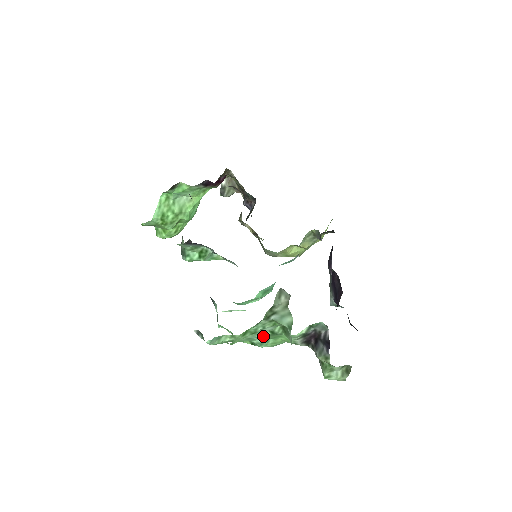
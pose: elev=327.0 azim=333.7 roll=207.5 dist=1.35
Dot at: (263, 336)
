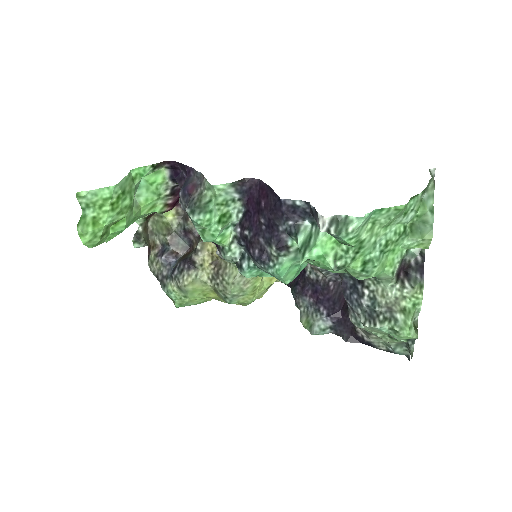
Dot at: (389, 240)
